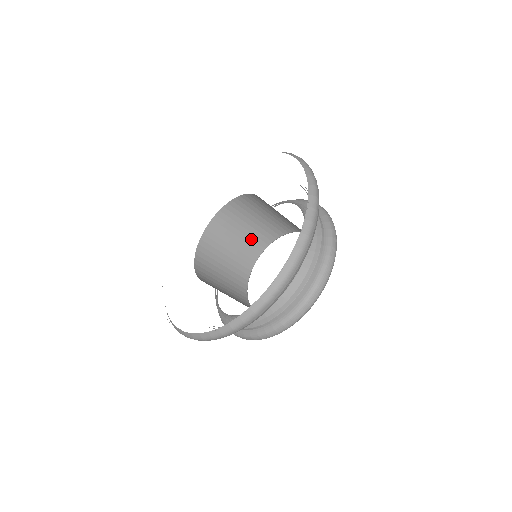
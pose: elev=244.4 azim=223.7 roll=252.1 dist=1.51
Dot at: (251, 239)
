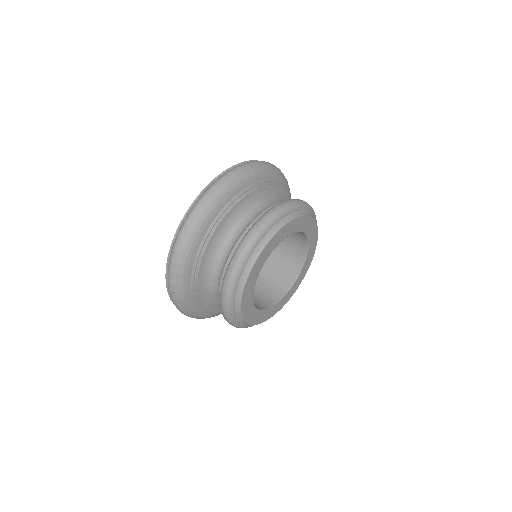
Dot at: (268, 287)
